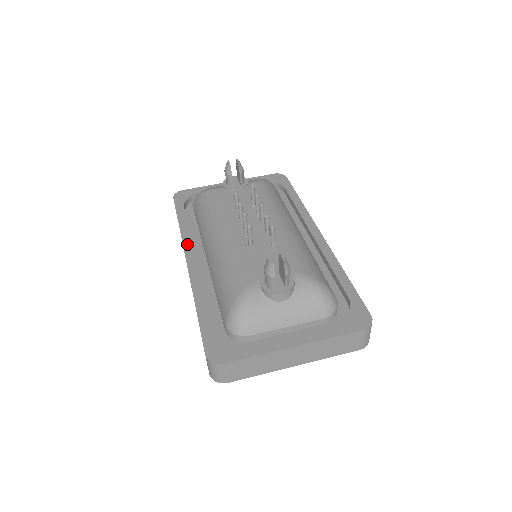
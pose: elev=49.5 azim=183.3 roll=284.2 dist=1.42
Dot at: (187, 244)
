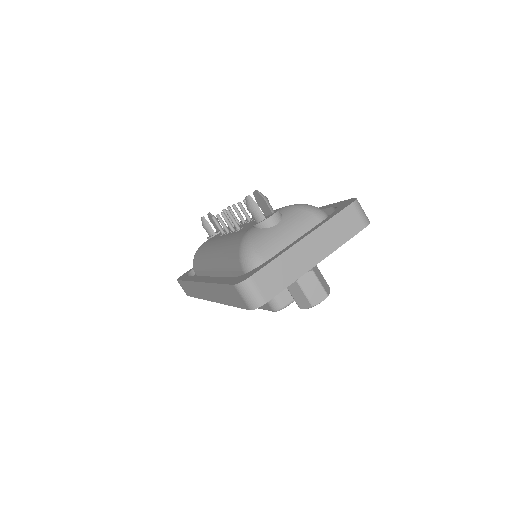
Dot at: (196, 279)
